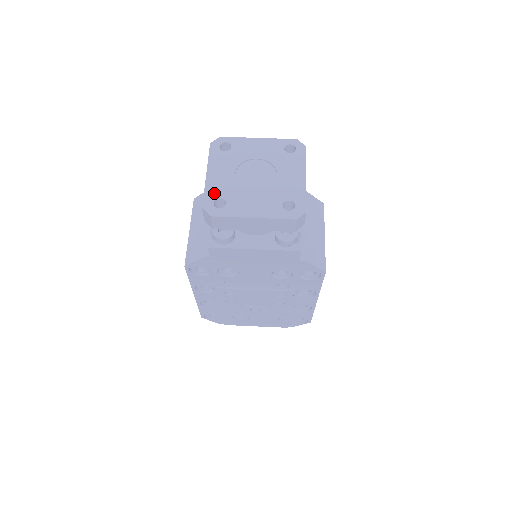
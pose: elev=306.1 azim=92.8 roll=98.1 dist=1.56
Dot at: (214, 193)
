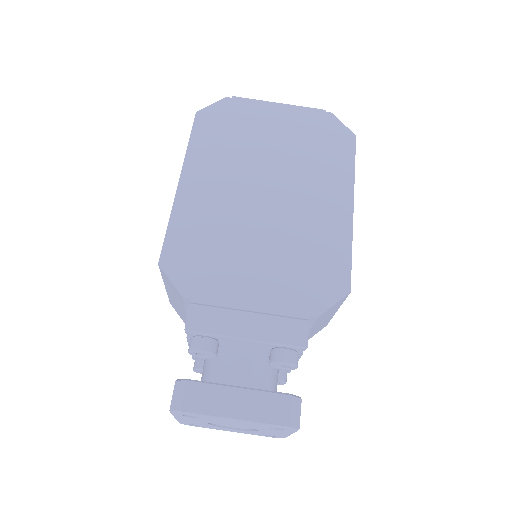
Dot at: (188, 423)
